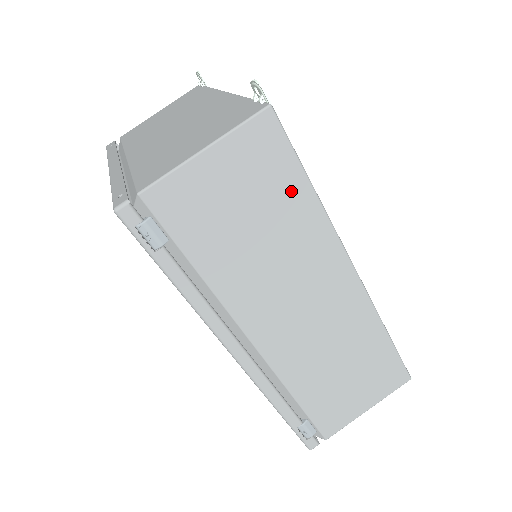
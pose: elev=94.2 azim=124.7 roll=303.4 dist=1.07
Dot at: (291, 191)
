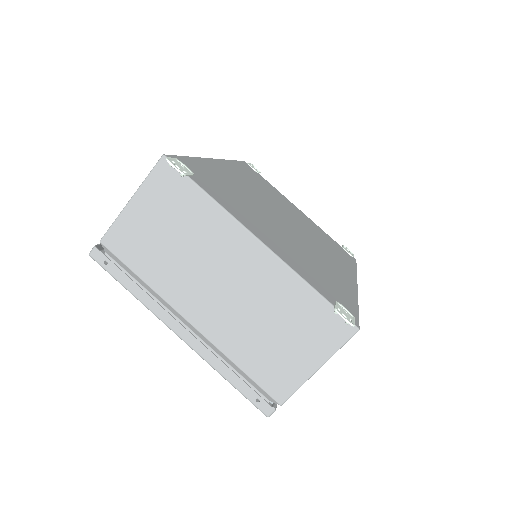
Dot at: occluded
